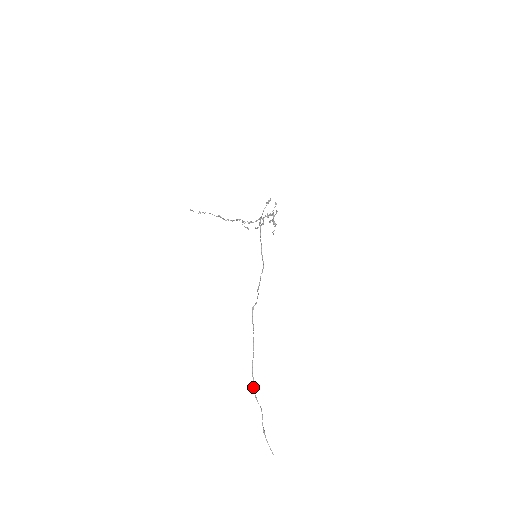
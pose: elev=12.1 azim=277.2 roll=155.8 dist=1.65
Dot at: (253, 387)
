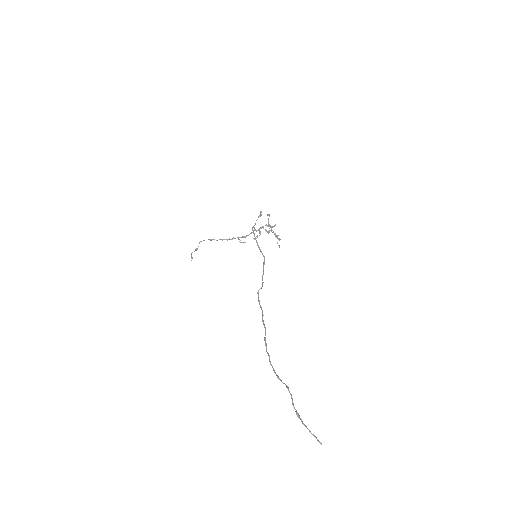
Dot at: (271, 365)
